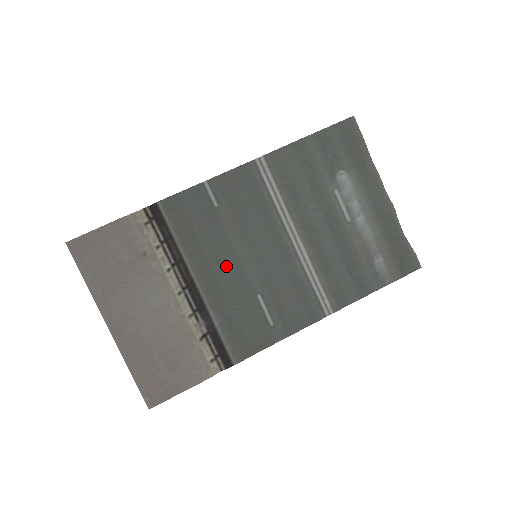
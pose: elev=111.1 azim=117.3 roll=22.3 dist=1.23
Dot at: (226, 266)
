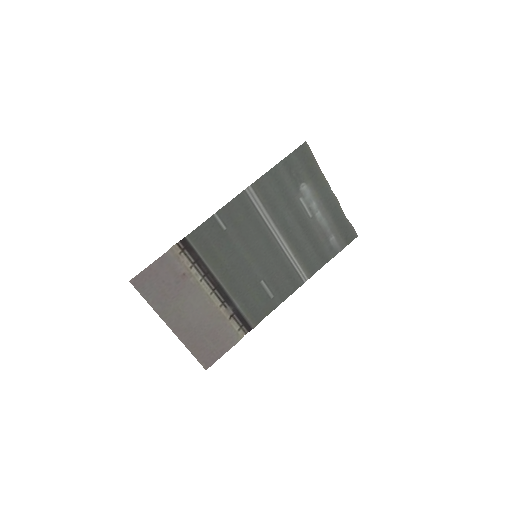
Dot at: (238, 268)
